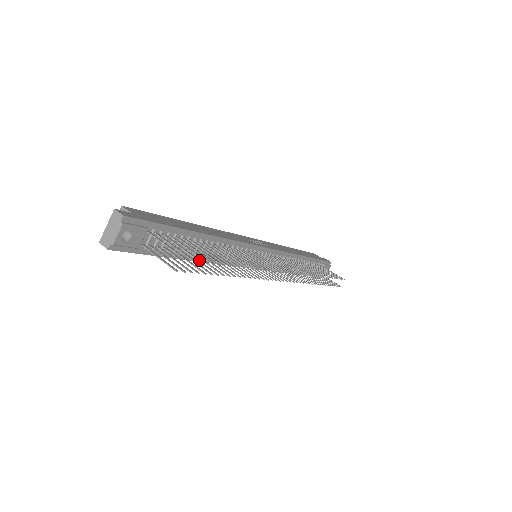
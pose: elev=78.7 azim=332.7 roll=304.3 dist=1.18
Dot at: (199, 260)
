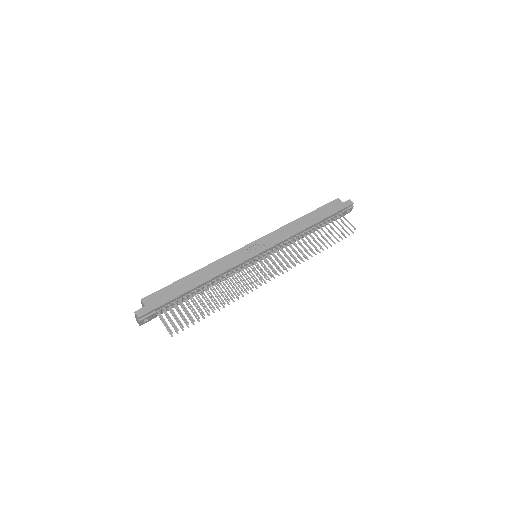
Dot at: (203, 291)
